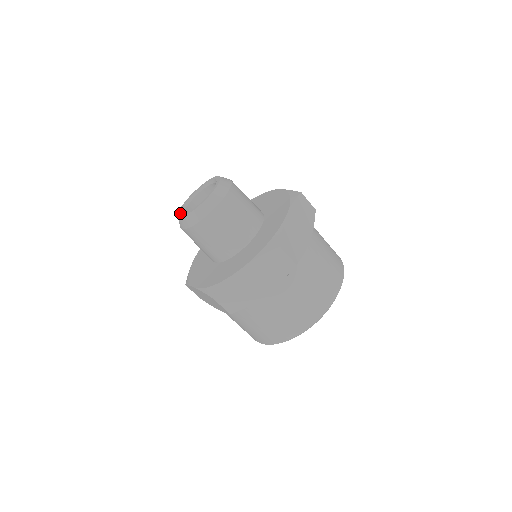
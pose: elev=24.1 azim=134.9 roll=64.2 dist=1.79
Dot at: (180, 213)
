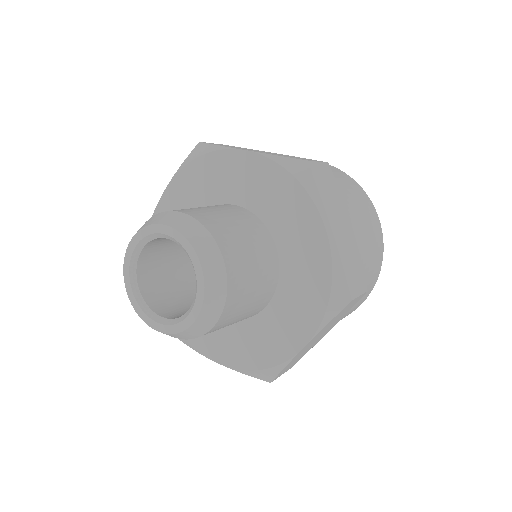
Dot at: (146, 317)
